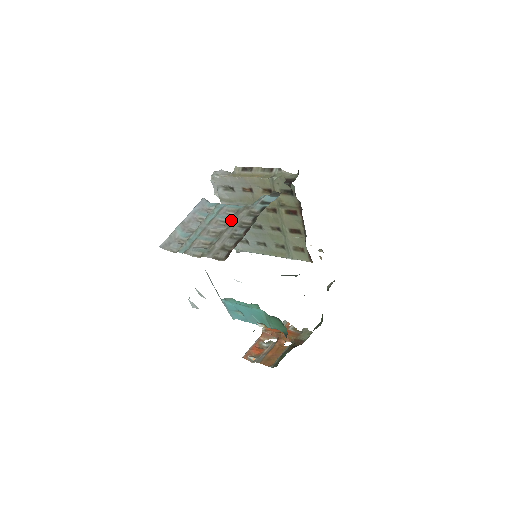
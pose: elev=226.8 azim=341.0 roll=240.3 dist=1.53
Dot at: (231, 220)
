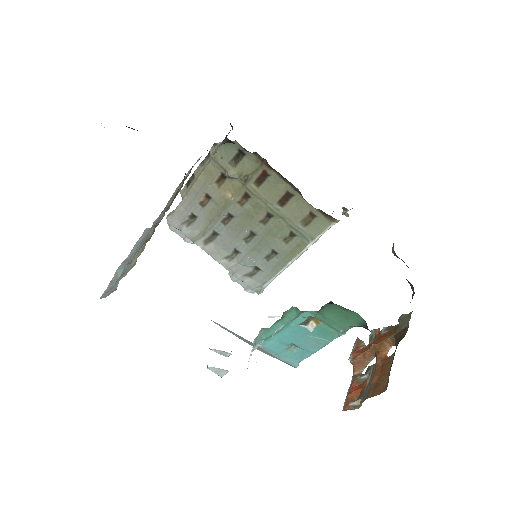
Dot at: occluded
